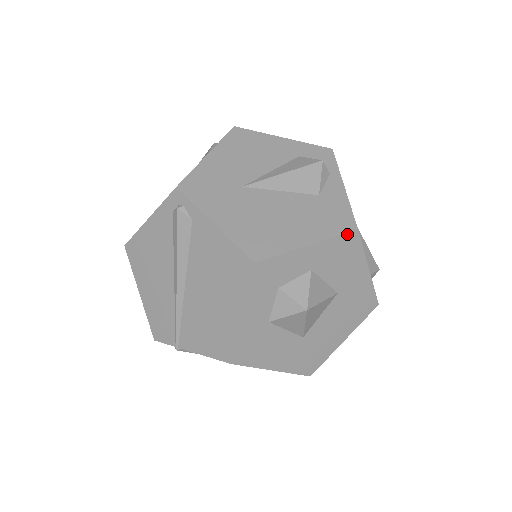
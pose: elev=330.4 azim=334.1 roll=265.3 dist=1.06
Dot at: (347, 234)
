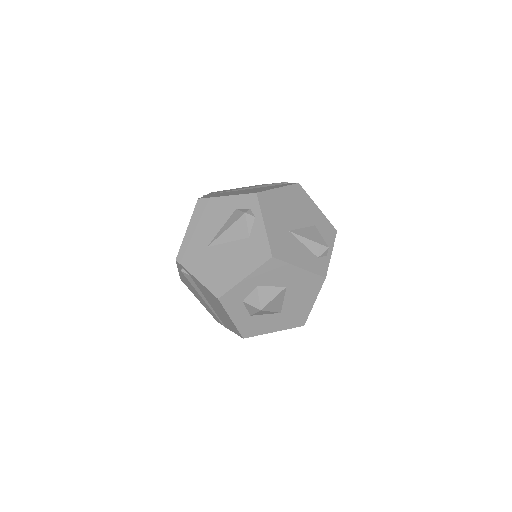
Dot at: (267, 262)
